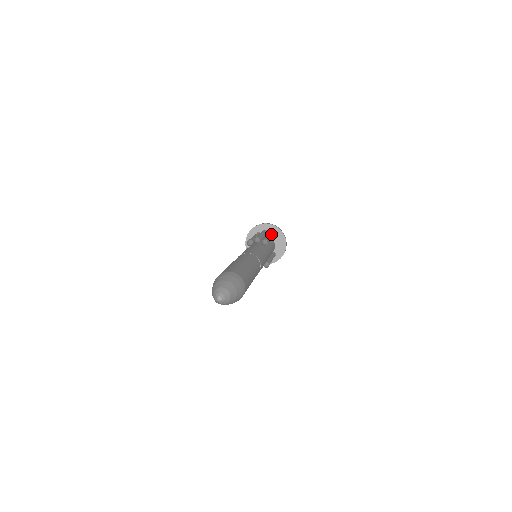
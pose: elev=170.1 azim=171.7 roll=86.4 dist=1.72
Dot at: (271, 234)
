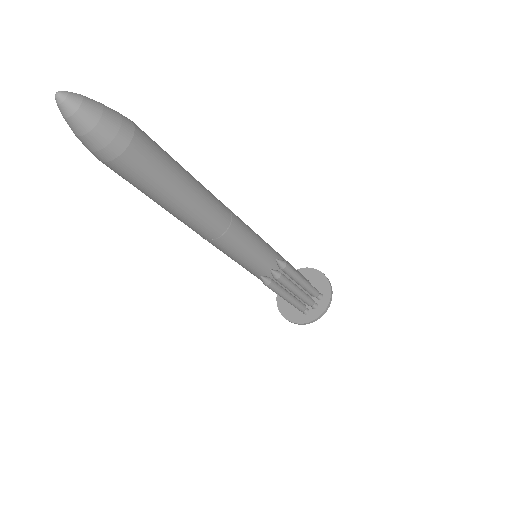
Dot at: occluded
